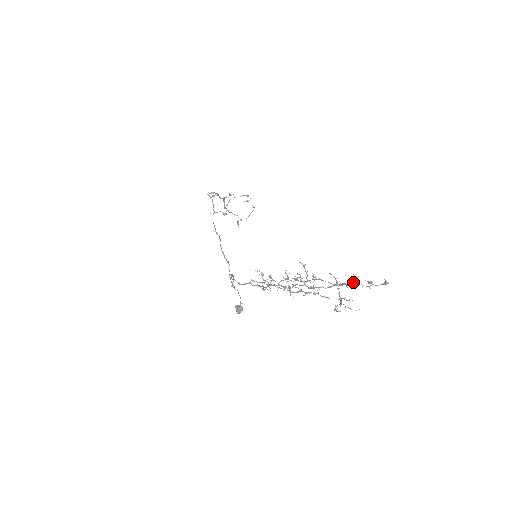
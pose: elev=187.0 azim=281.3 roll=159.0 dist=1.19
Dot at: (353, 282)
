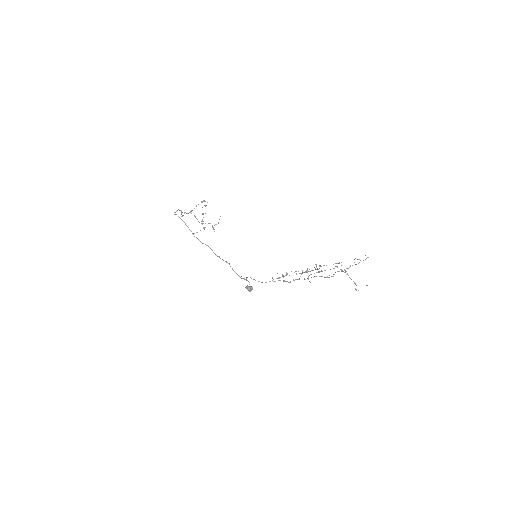
Dot at: occluded
